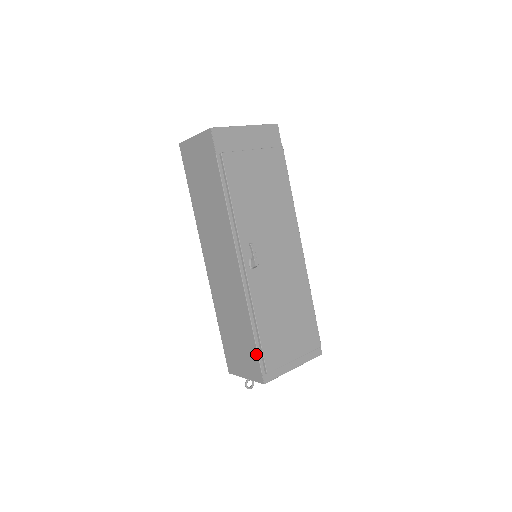
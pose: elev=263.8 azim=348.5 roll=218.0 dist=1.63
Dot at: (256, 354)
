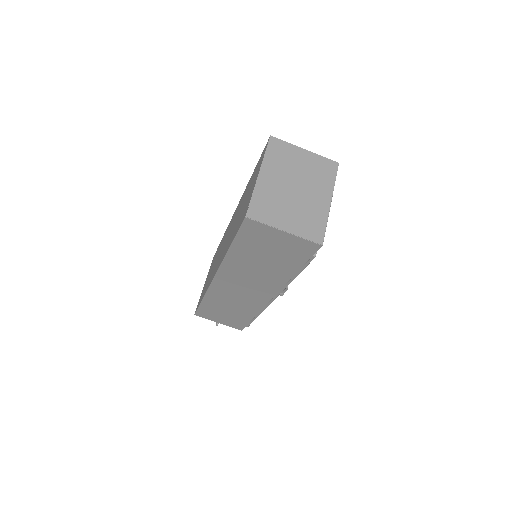
Dot at: (246, 324)
